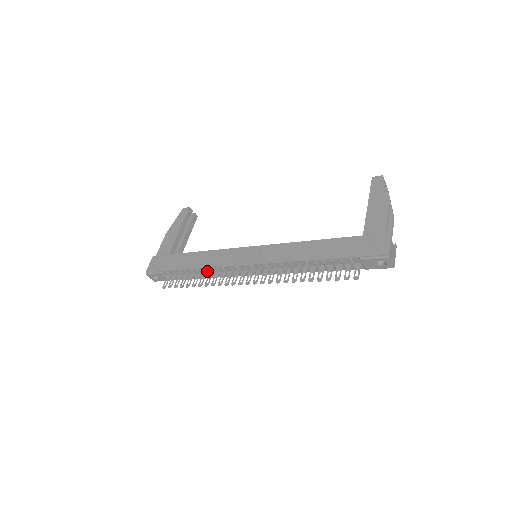
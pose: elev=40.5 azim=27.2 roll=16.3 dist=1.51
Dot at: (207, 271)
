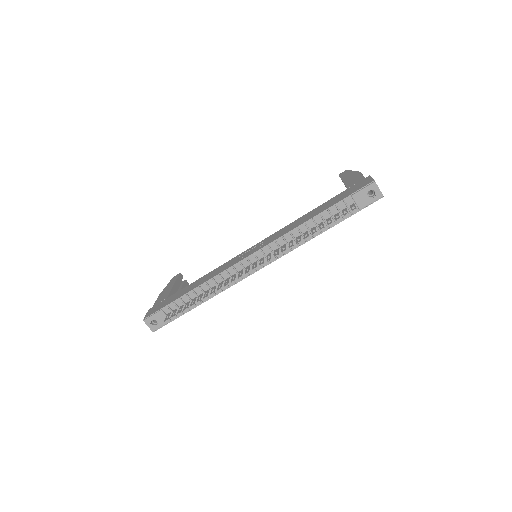
Dot at: (210, 286)
